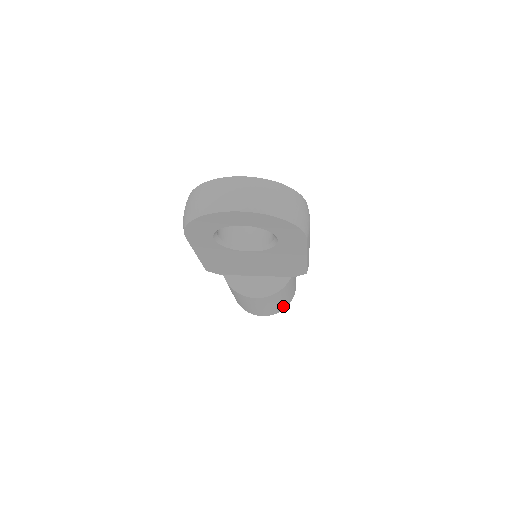
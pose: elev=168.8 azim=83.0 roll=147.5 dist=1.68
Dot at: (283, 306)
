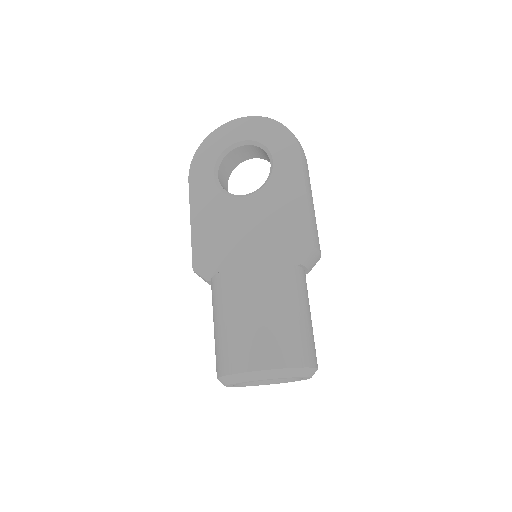
Dot at: (288, 350)
